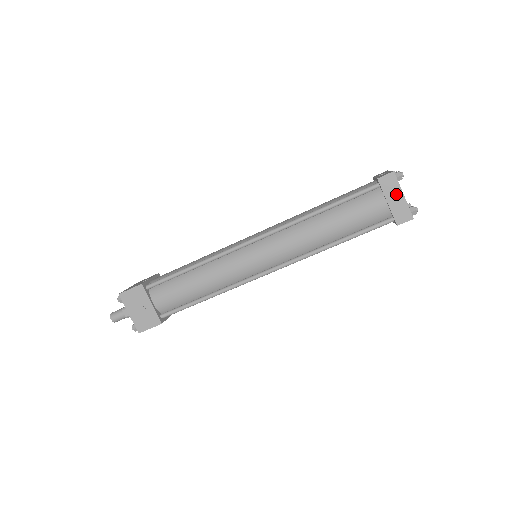
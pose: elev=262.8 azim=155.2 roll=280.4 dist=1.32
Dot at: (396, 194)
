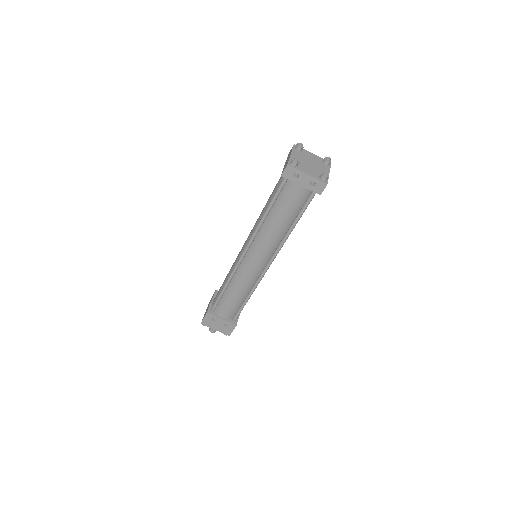
Dot at: occluded
